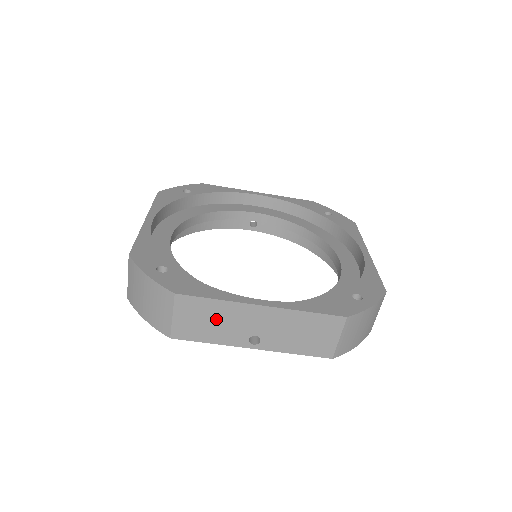
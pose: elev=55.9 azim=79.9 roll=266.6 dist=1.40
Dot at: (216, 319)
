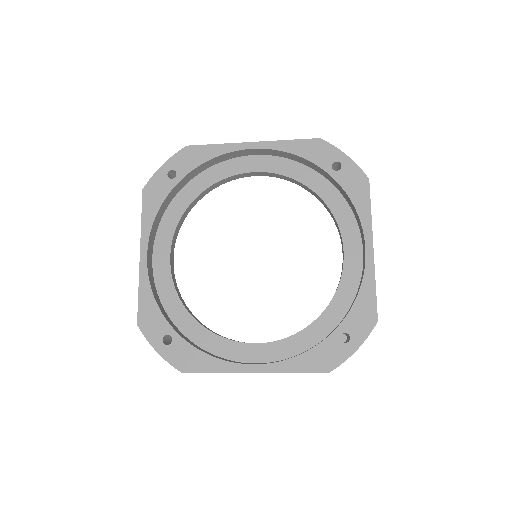
Dot at: occluded
